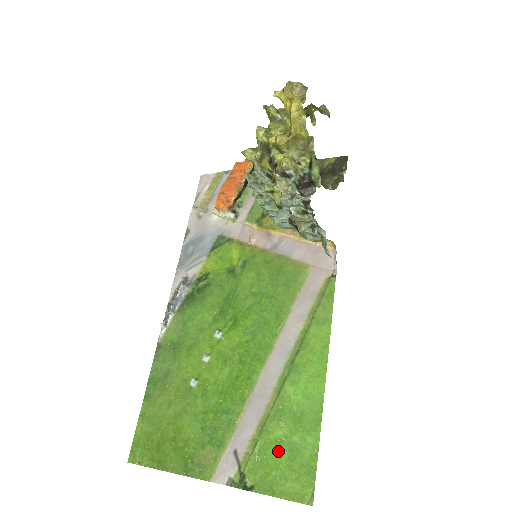
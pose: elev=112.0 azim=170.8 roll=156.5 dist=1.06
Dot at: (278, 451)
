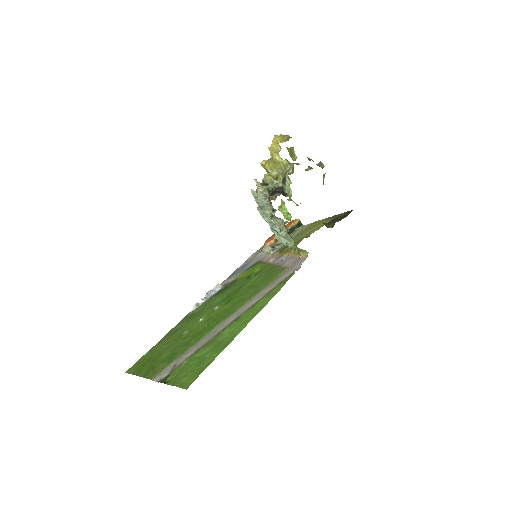
Dot at: (194, 362)
